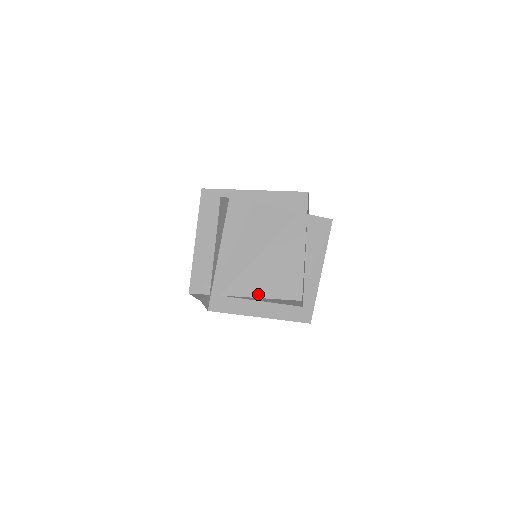
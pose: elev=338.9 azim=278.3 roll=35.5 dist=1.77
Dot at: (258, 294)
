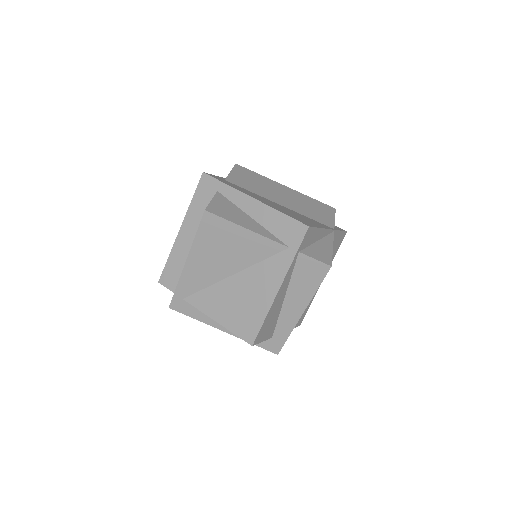
Dot at: (215, 316)
